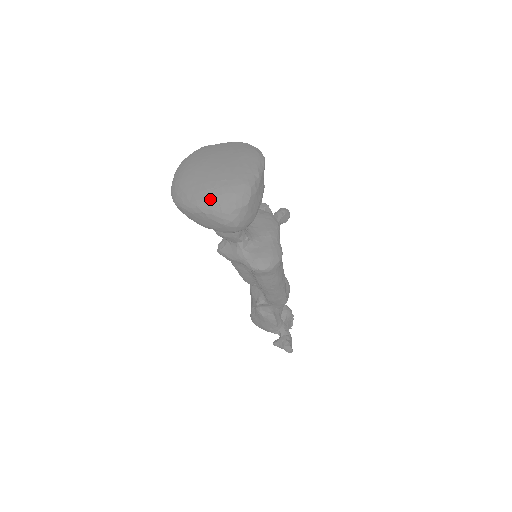
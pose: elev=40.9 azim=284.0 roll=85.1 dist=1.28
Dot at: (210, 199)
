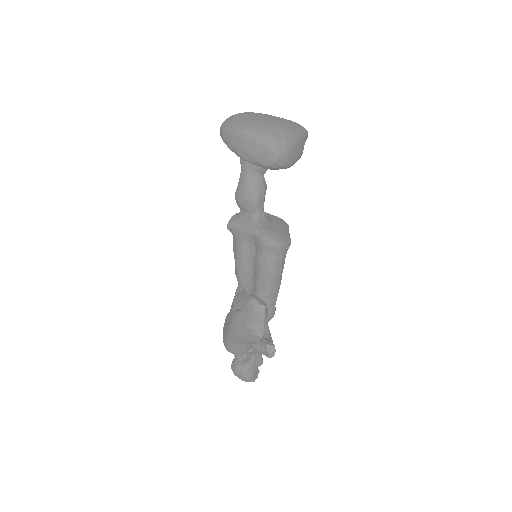
Dot at: (263, 126)
